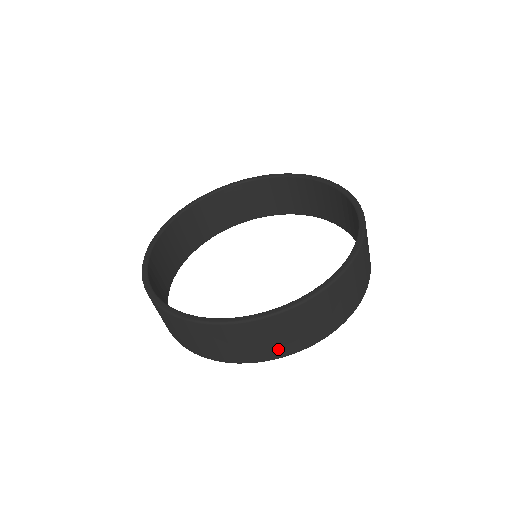
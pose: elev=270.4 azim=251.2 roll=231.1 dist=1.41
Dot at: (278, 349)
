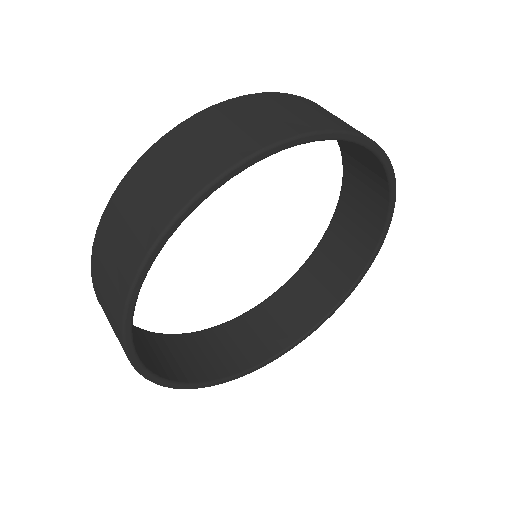
Dot at: (275, 128)
